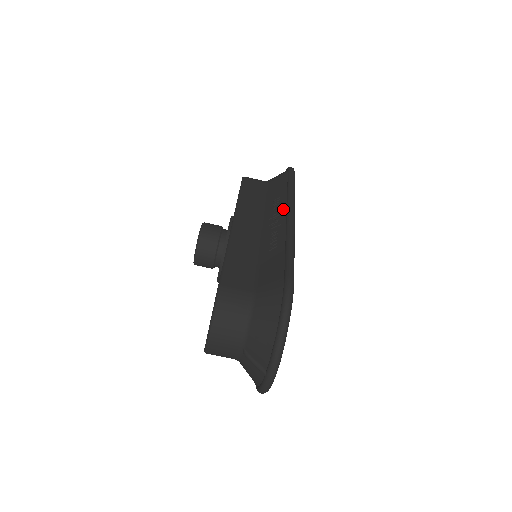
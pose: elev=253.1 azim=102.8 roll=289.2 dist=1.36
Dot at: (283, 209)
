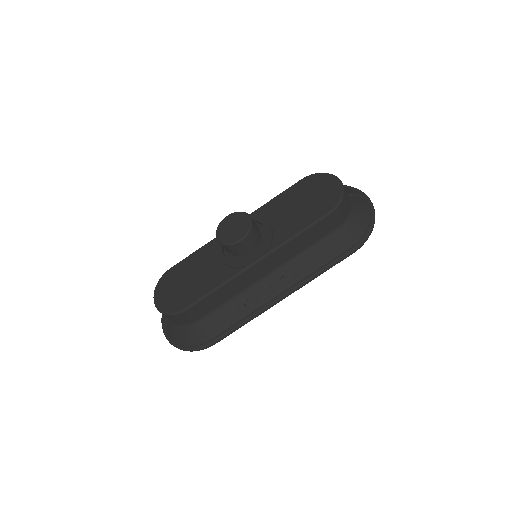
Dot at: (291, 283)
